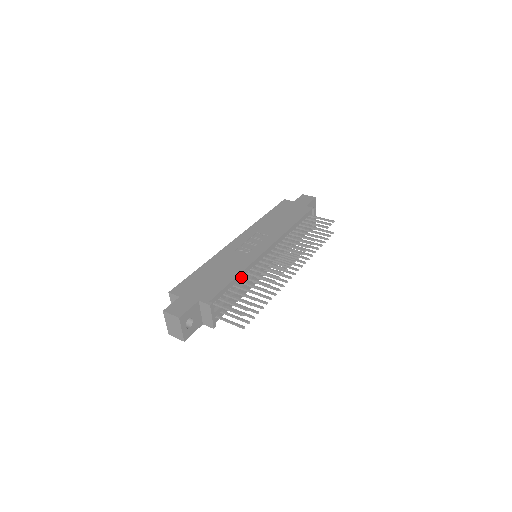
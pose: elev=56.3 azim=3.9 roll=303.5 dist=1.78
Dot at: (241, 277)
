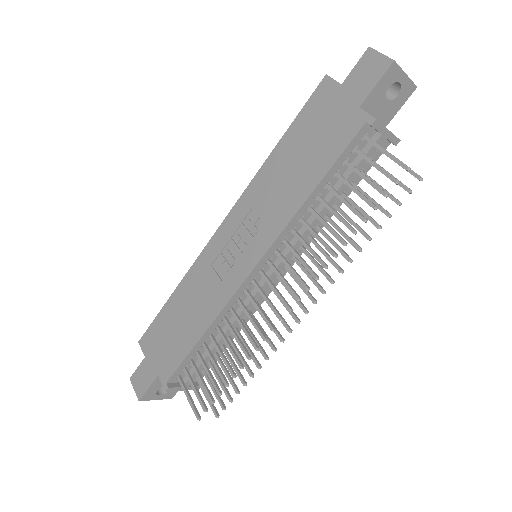
Dot at: (213, 329)
